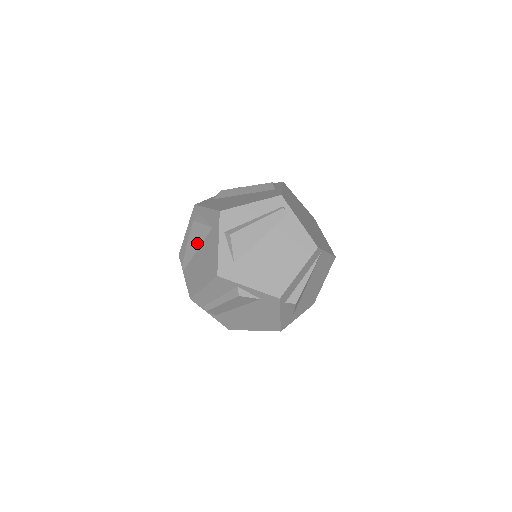
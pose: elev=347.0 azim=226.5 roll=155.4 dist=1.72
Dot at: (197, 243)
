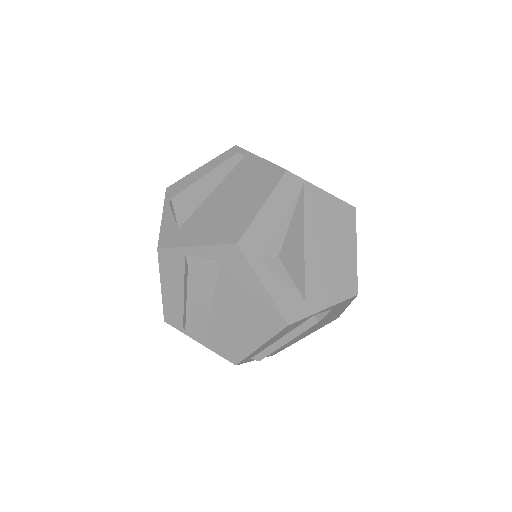
Dot at: occluded
